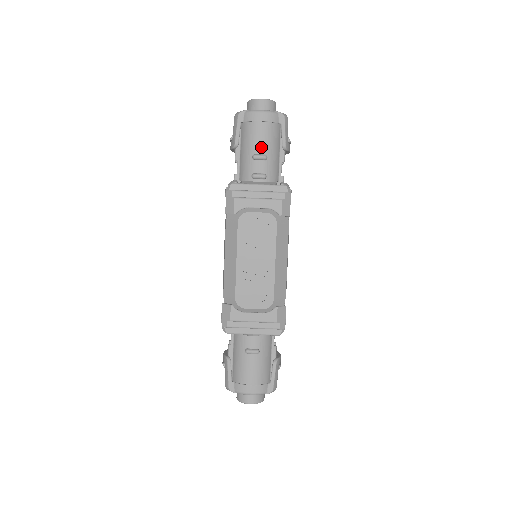
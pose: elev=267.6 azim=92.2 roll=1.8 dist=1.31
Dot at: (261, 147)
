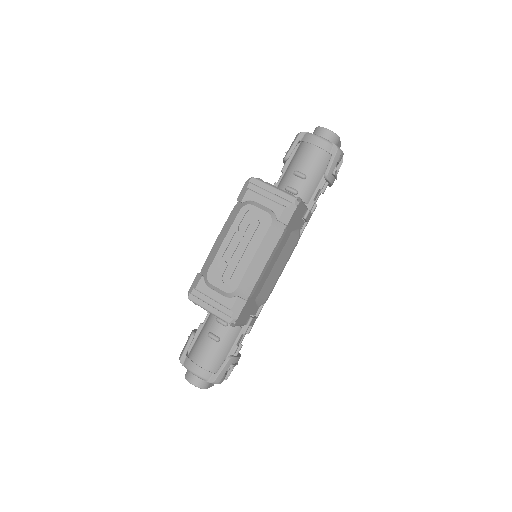
Dot at: (305, 167)
